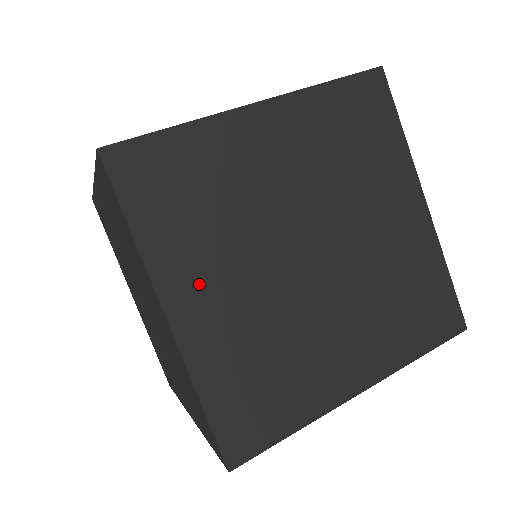
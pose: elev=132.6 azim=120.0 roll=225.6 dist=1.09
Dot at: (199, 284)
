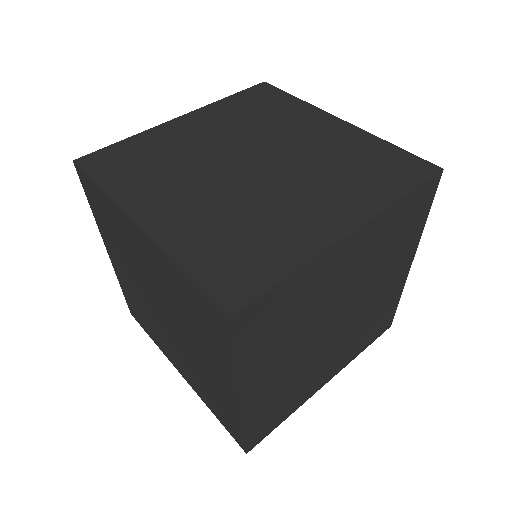
Dot at: (267, 372)
